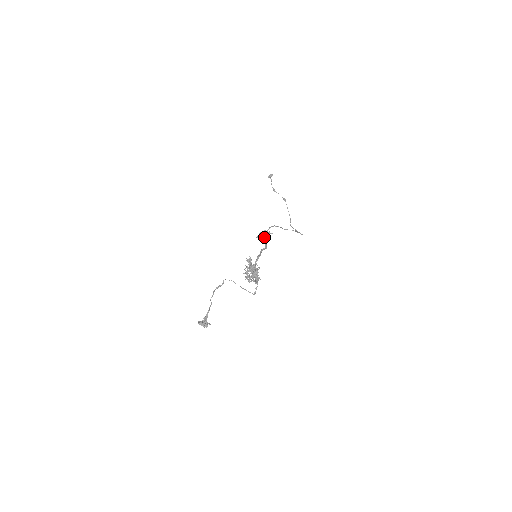
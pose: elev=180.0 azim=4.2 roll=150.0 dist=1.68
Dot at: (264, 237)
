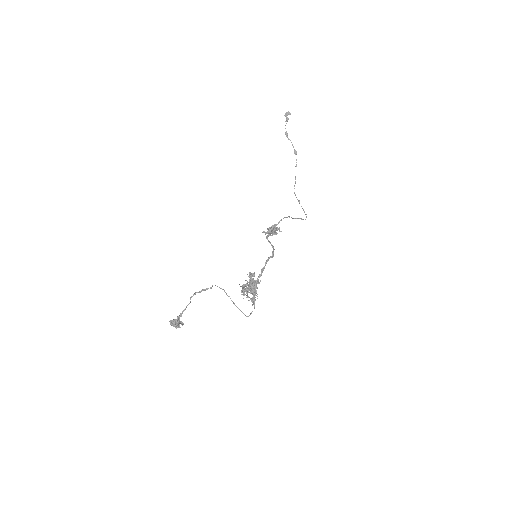
Dot at: (271, 233)
